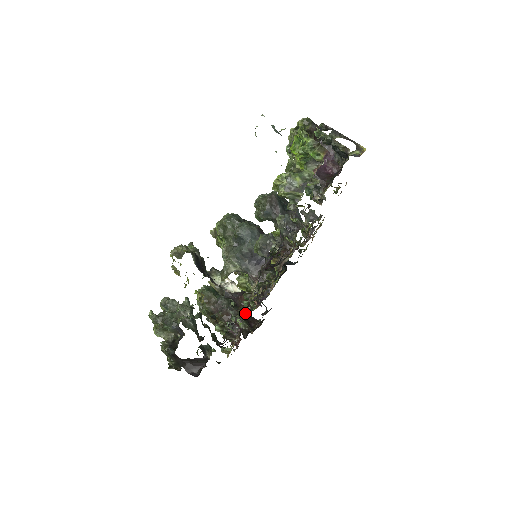
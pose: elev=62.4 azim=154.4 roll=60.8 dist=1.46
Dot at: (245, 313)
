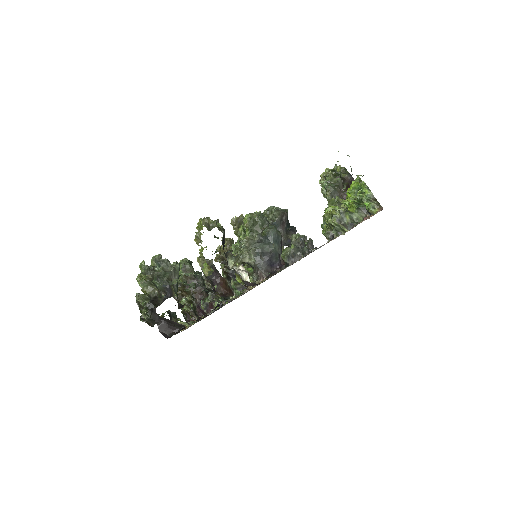
Dot at: occluded
